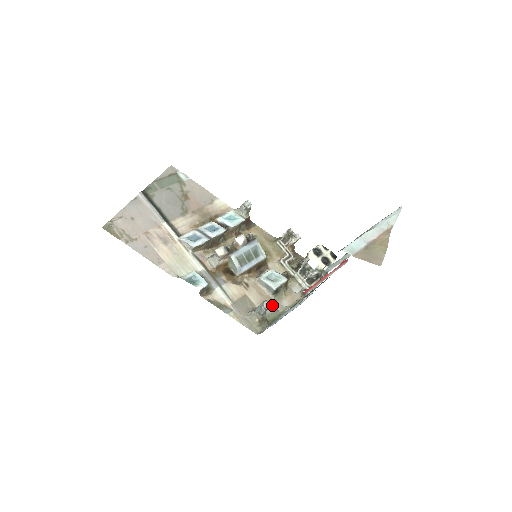
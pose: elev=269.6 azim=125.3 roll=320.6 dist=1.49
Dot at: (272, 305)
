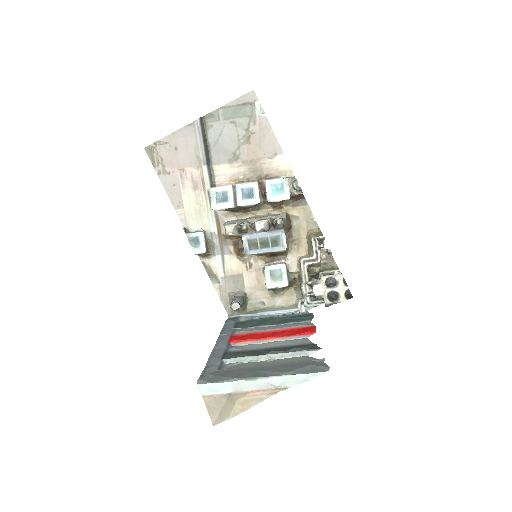
Dot at: (262, 296)
